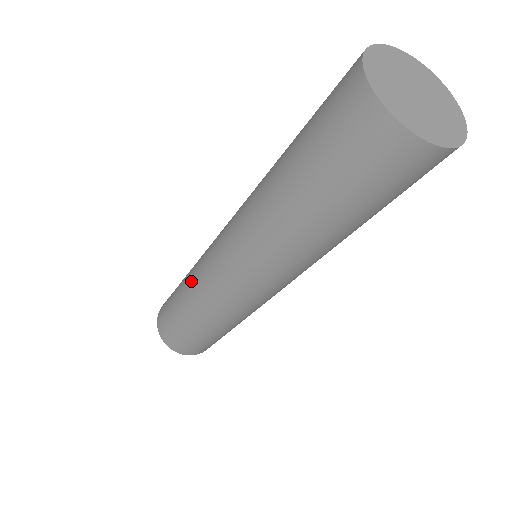
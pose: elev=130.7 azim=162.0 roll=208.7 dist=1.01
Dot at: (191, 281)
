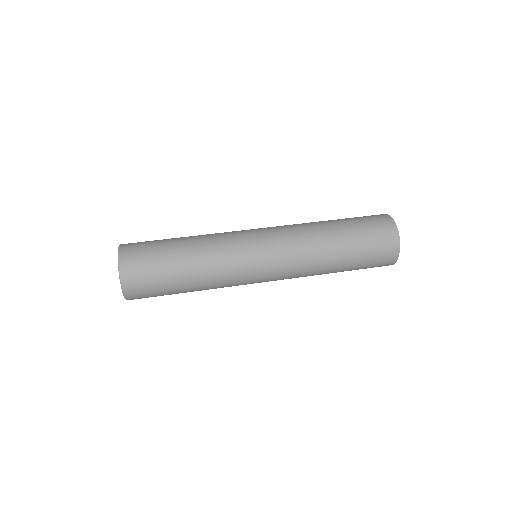
Dot at: (209, 238)
